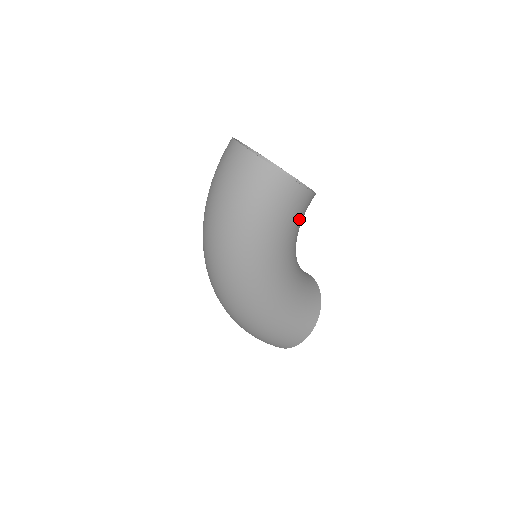
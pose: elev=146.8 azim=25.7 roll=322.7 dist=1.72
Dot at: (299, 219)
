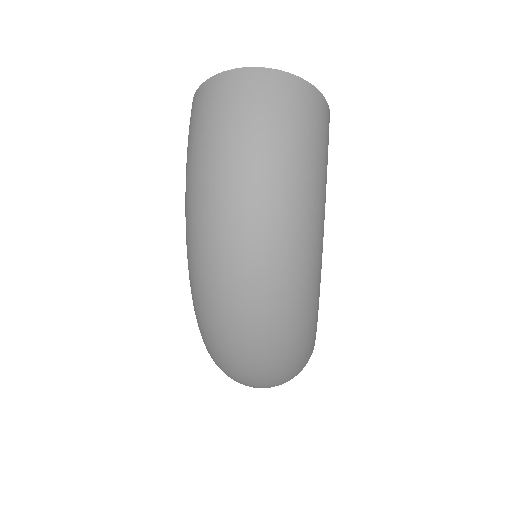
Dot at: occluded
